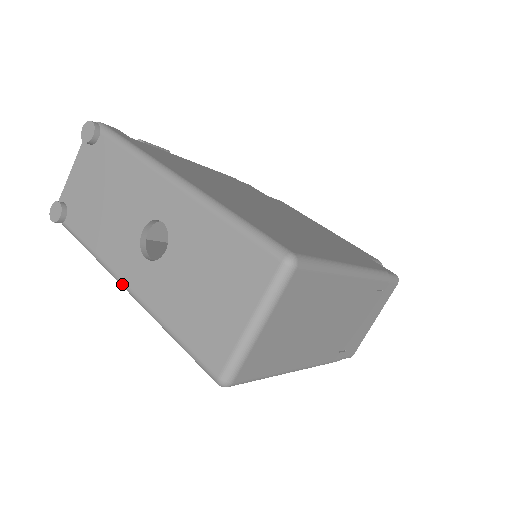
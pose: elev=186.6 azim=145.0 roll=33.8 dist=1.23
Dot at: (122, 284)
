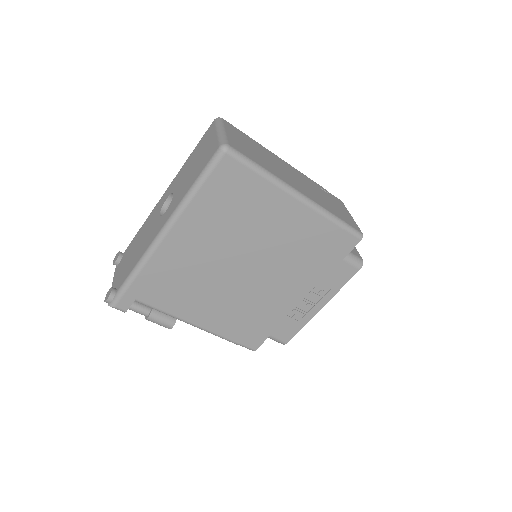
Dot at: (160, 233)
